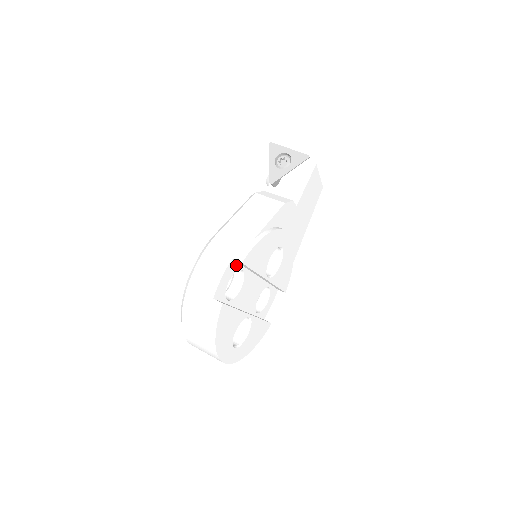
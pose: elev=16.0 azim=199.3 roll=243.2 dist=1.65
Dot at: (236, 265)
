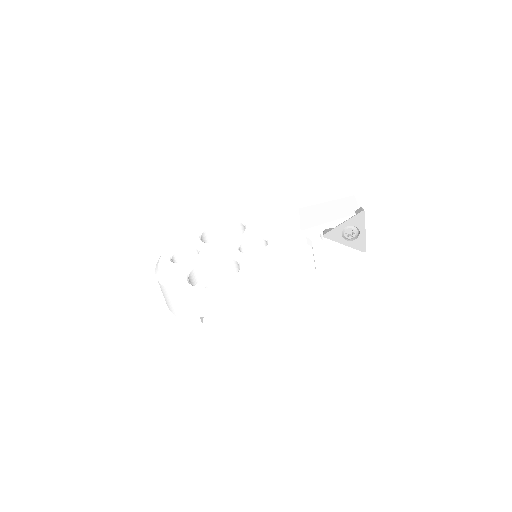
Dot at: occluded
